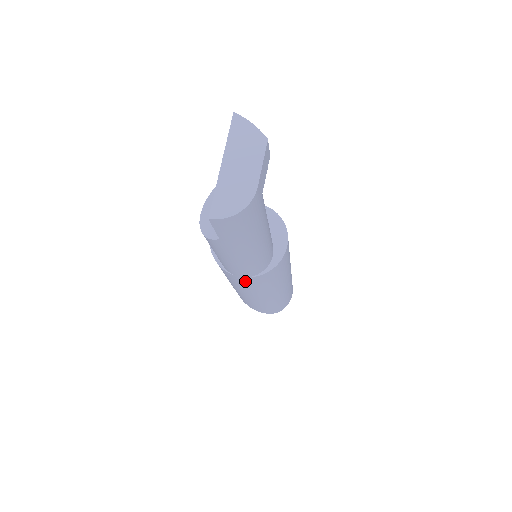
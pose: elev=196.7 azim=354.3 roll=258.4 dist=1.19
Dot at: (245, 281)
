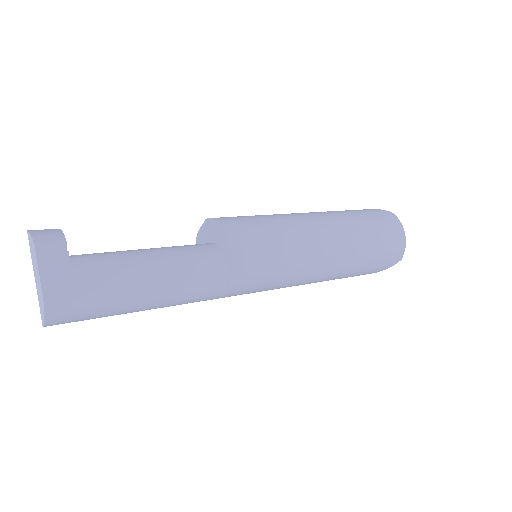
Dot at: (236, 295)
